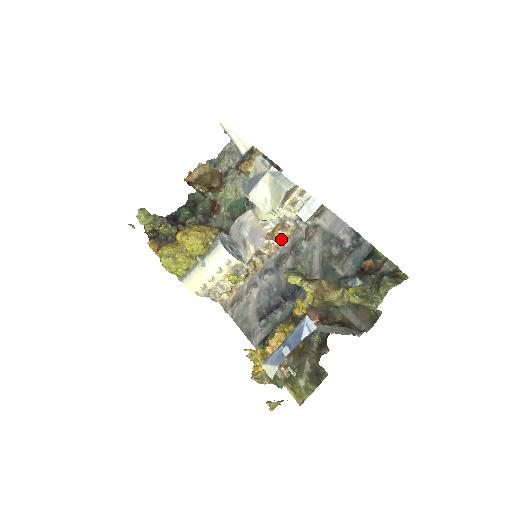
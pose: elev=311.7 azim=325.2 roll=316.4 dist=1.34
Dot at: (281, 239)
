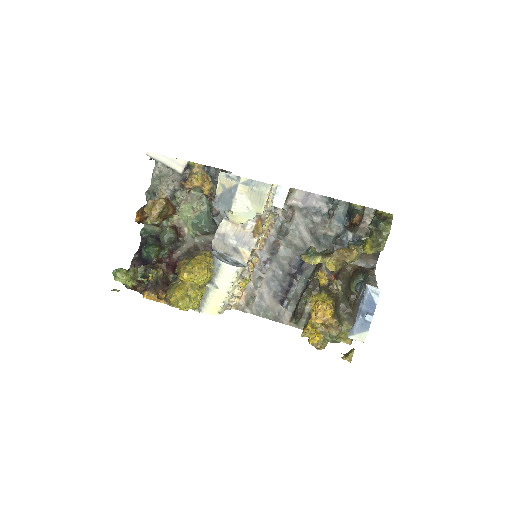
Dot at: (265, 231)
